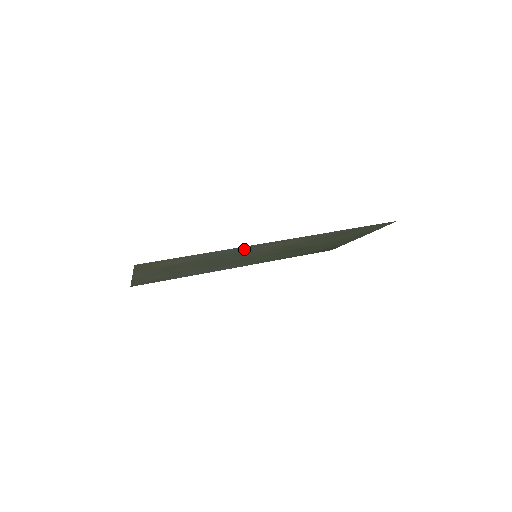
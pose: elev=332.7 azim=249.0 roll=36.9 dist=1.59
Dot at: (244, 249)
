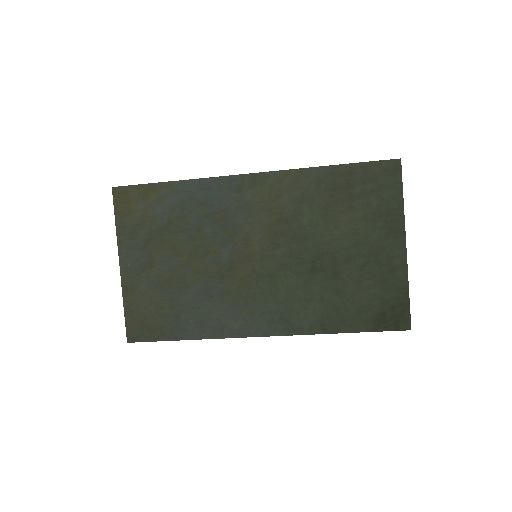
Dot at: (219, 194)
